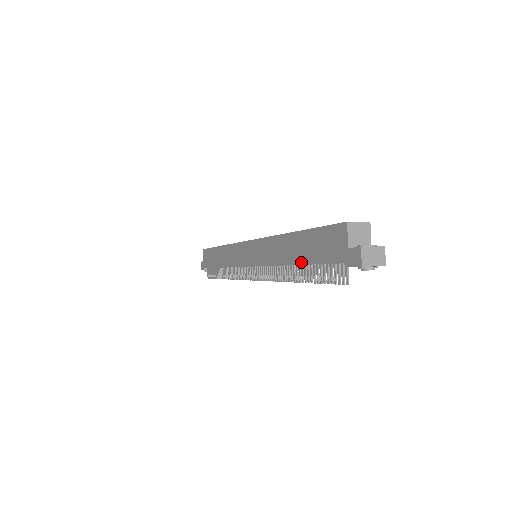
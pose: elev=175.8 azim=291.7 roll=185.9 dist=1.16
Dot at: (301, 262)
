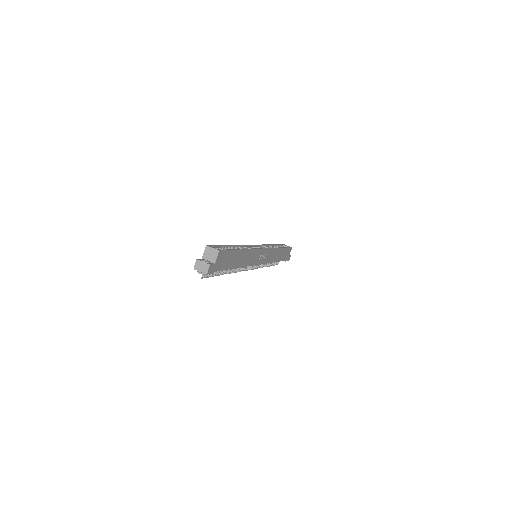
Dot at: occluded
